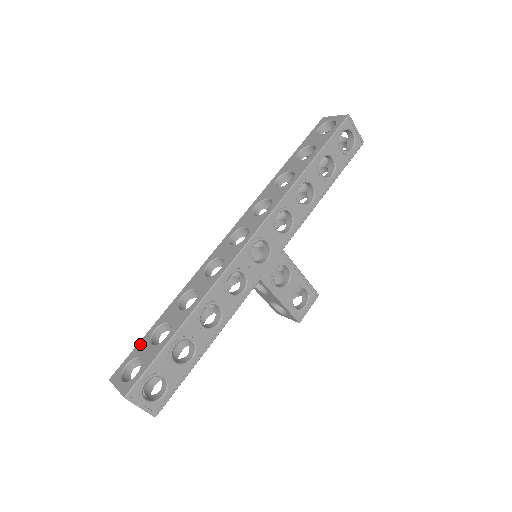
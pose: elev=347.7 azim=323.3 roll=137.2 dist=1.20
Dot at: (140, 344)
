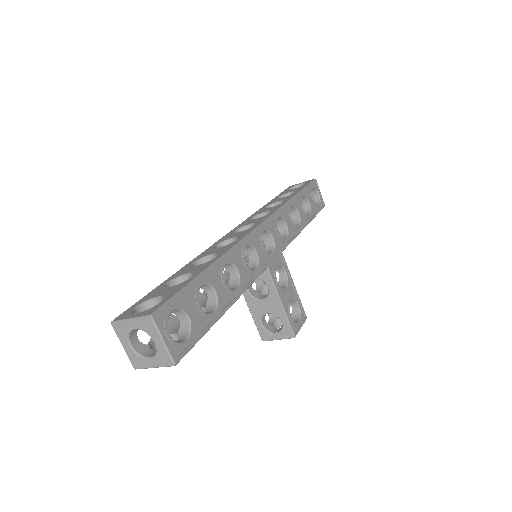
Dot at: (150, 293)
